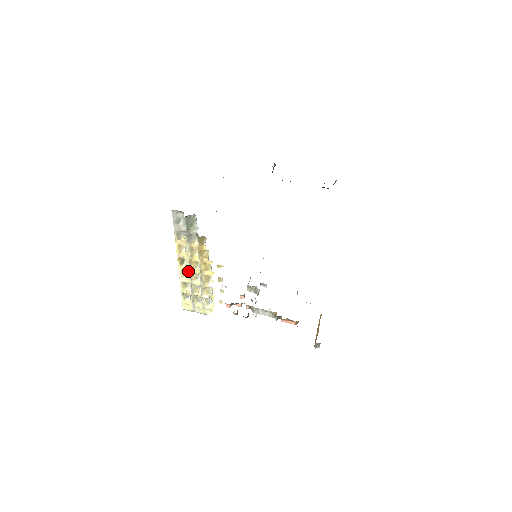
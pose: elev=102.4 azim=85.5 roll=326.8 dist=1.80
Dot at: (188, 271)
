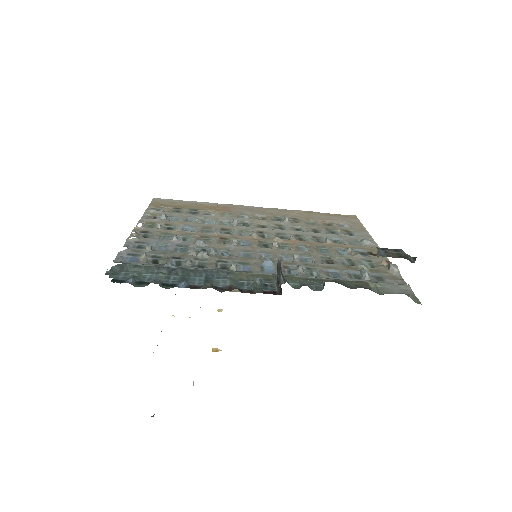
Dot at: occluded
